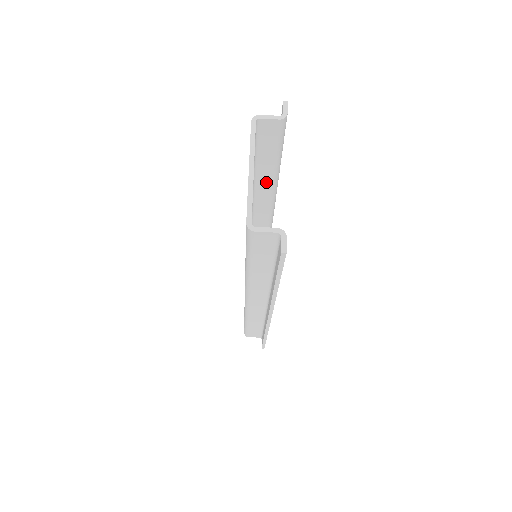
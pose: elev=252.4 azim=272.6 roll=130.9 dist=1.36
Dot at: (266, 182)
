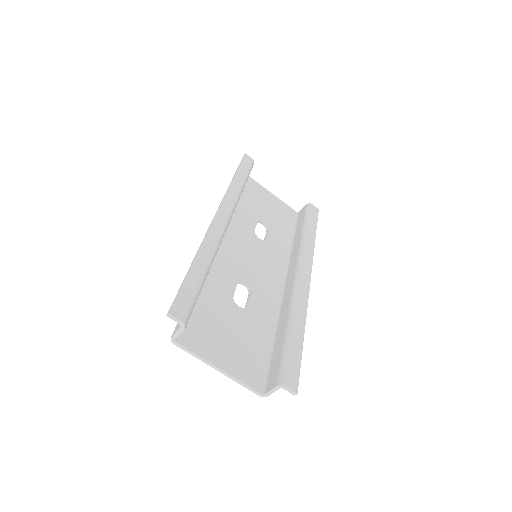
Dot at: occluded
